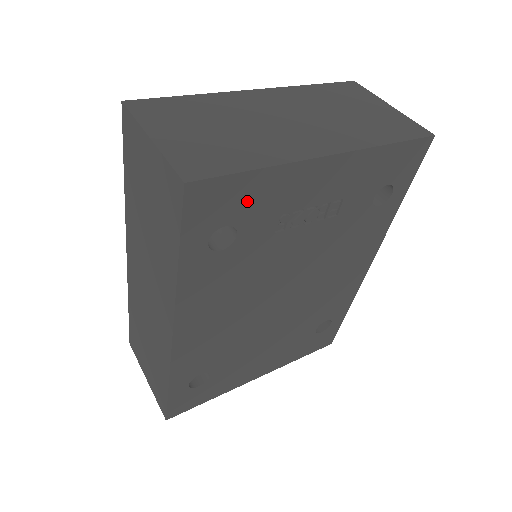
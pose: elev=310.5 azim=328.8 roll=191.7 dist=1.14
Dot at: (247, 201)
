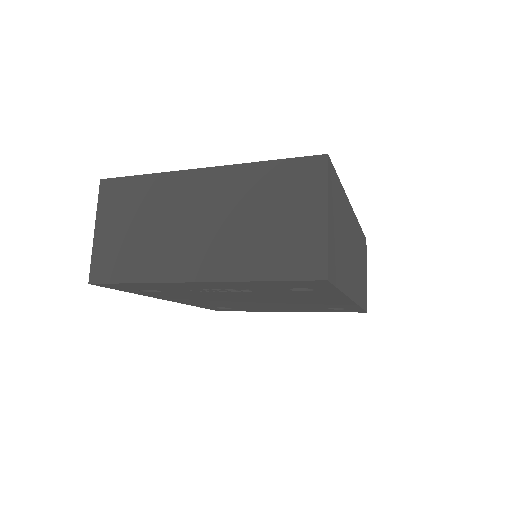
Dot at: (147, 287)
